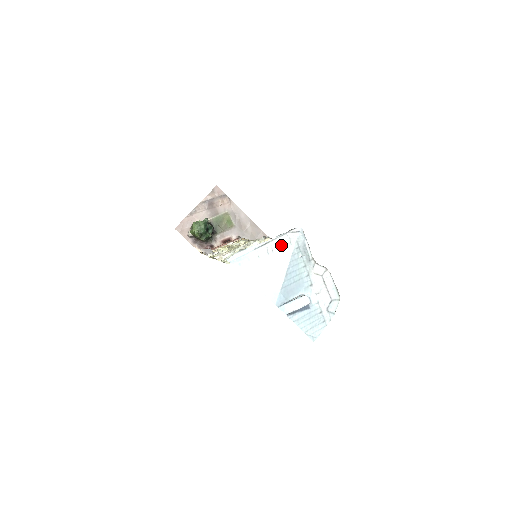
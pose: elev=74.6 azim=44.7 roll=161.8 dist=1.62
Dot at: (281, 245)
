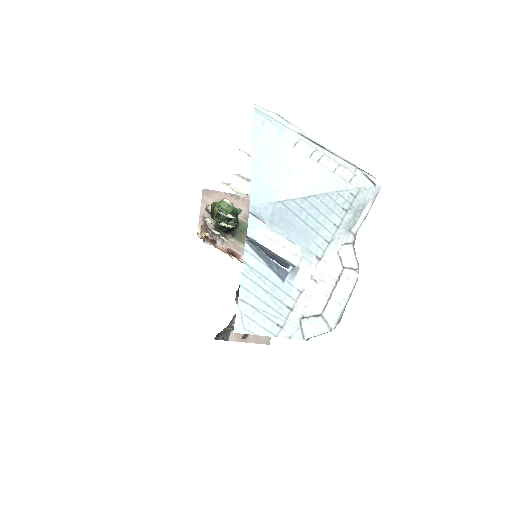
Dot at: (337, 167)
